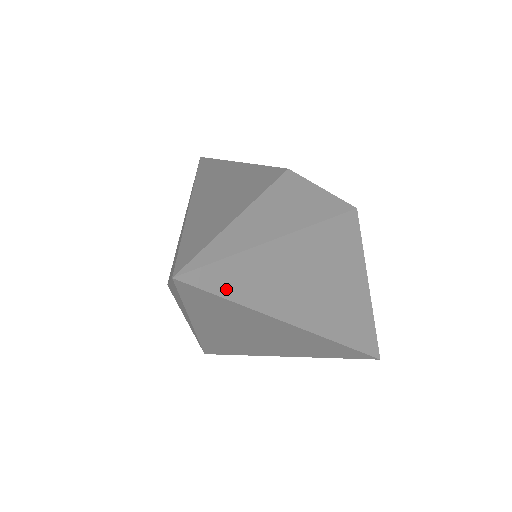
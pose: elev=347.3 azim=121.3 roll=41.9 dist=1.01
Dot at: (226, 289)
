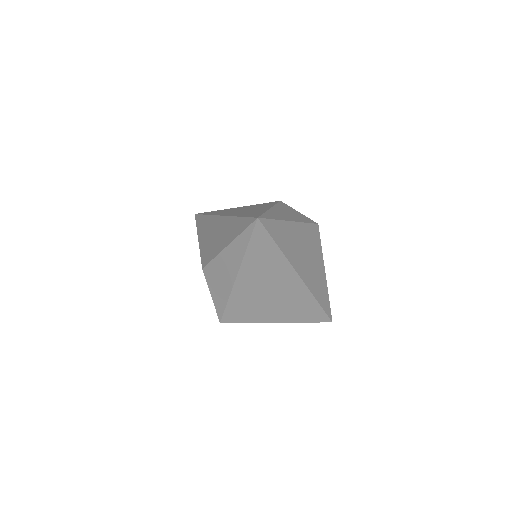
Dot at: (274, 236)
